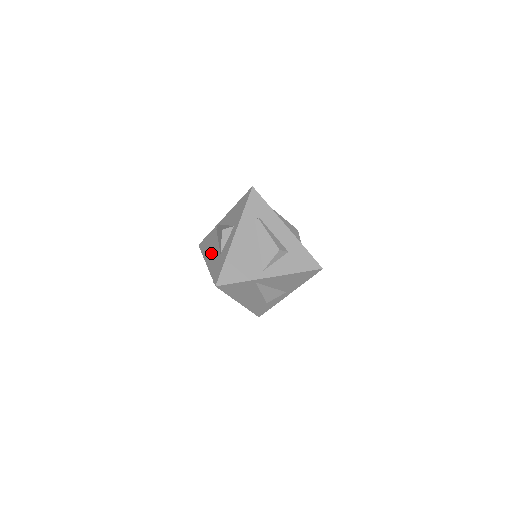
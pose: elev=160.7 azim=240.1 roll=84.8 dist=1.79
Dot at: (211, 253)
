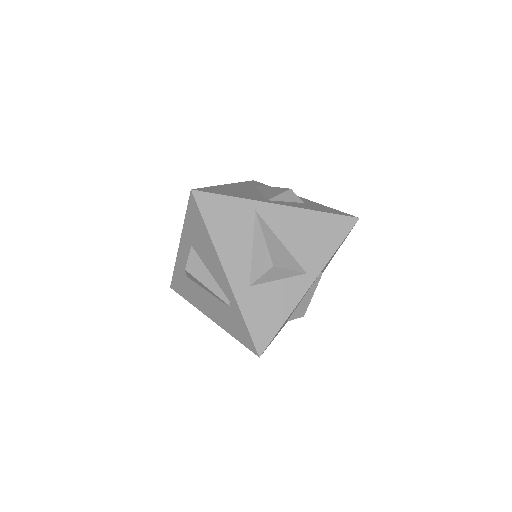
Dot at: occluded
